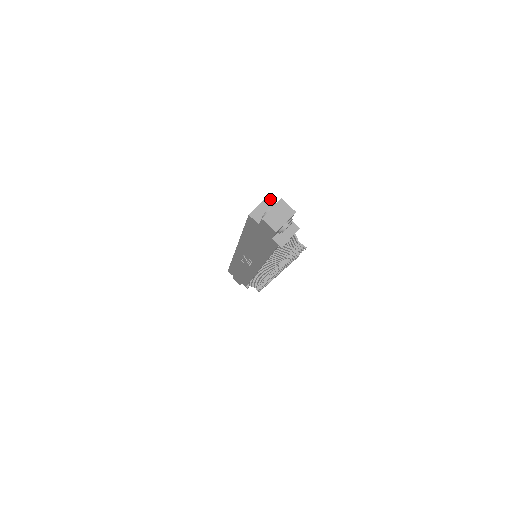
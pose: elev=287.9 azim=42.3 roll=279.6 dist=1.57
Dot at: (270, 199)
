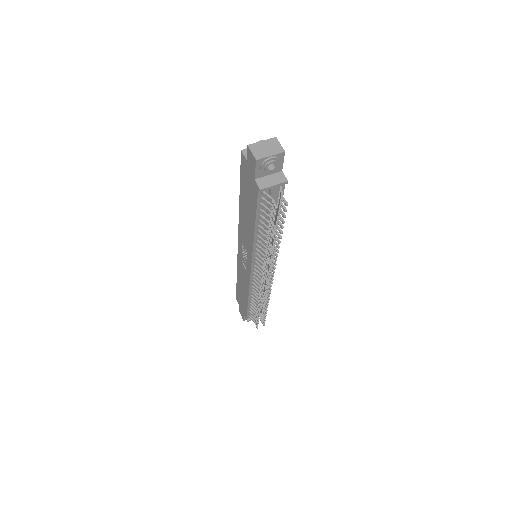
Dot at: occluded
